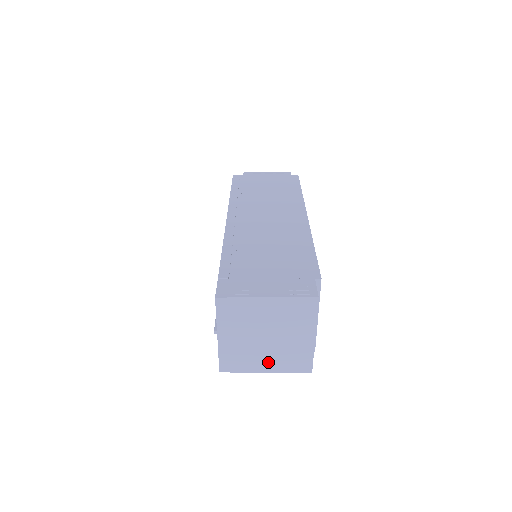
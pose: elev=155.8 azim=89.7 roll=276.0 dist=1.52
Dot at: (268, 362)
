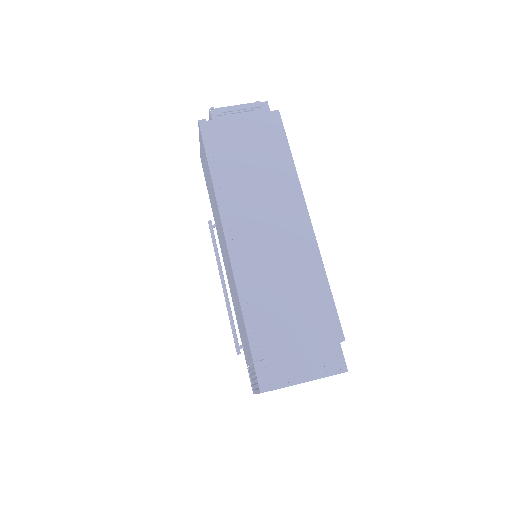
Dot at: occluded
